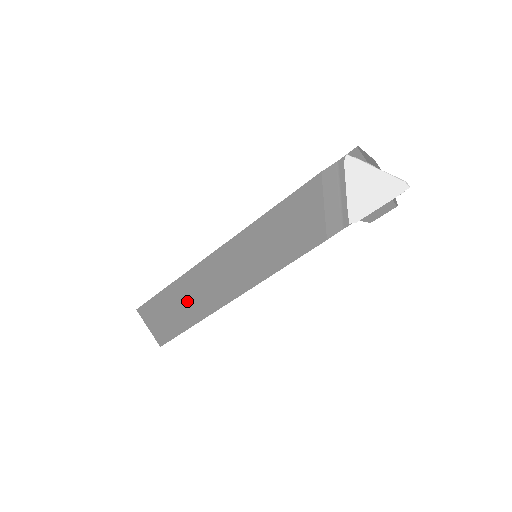
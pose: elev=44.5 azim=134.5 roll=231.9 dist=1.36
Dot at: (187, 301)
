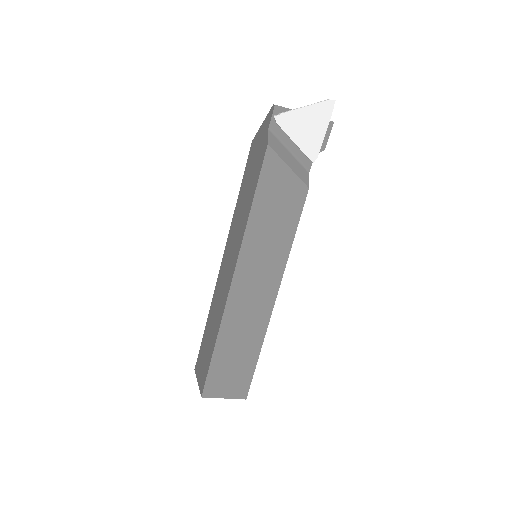
Dot at: (240, 342)
